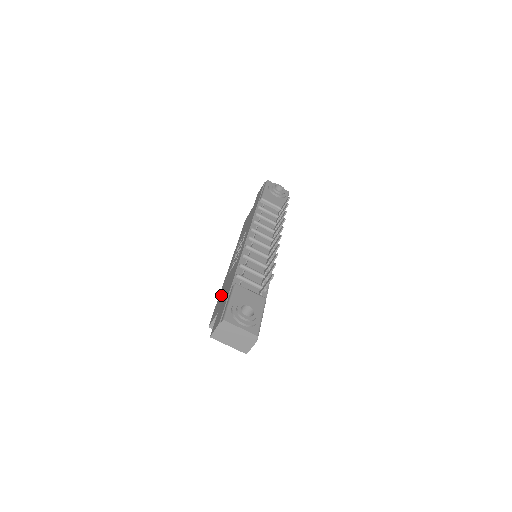
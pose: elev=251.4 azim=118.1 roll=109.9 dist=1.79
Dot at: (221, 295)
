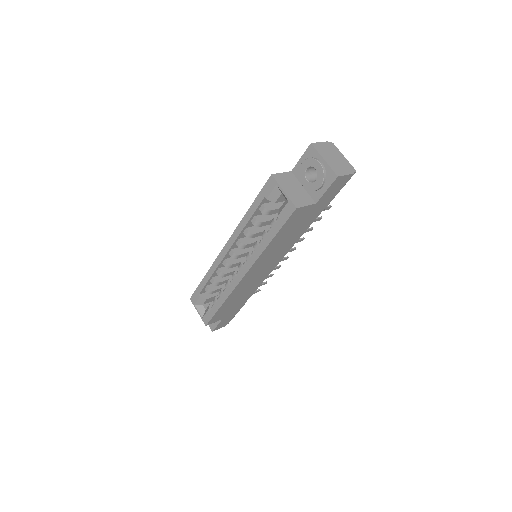
Dot at: occluded
